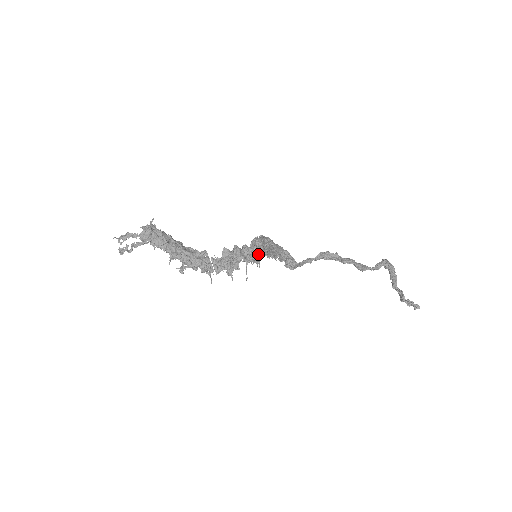
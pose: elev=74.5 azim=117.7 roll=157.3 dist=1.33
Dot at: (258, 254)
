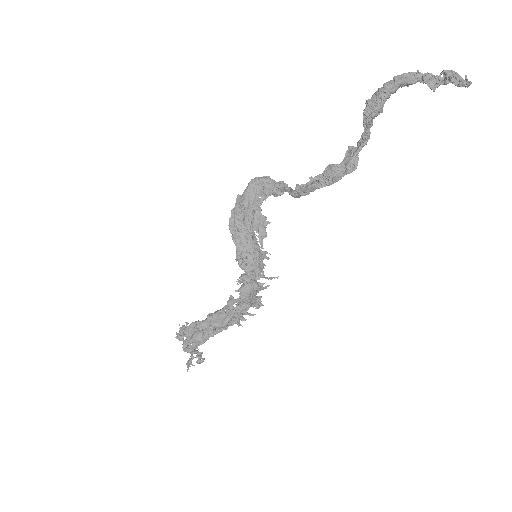
Dot at: (259, 271)
